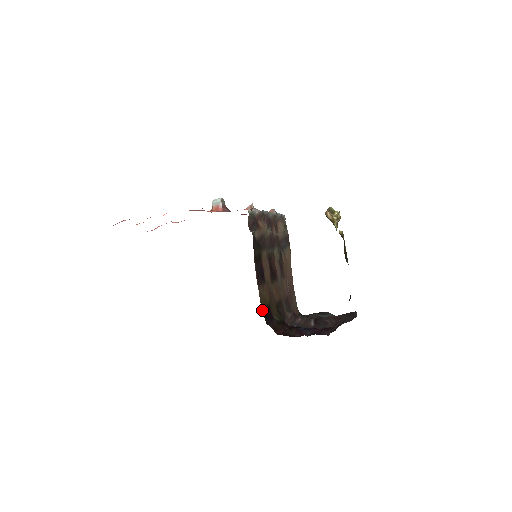
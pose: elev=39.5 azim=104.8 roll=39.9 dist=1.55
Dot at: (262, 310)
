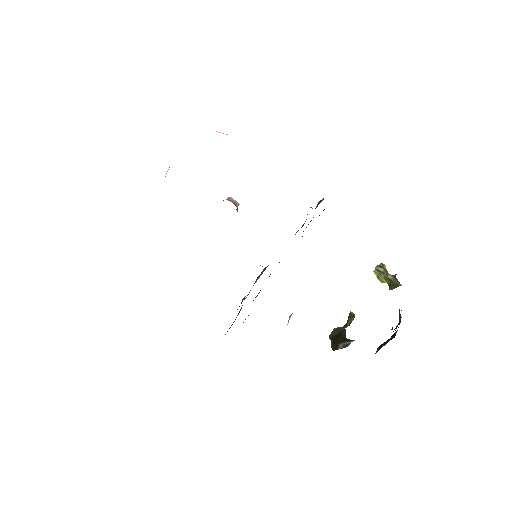
Dot at: occluded
